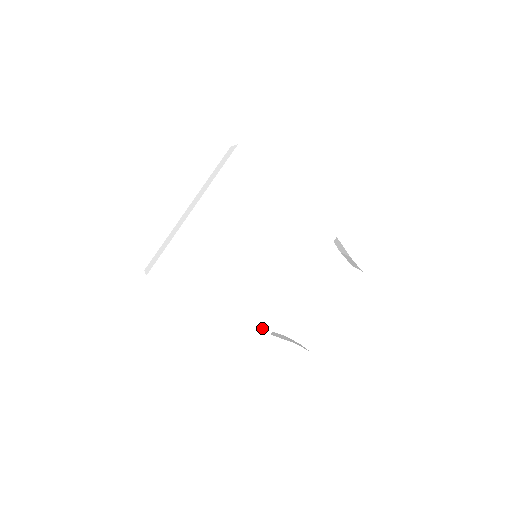
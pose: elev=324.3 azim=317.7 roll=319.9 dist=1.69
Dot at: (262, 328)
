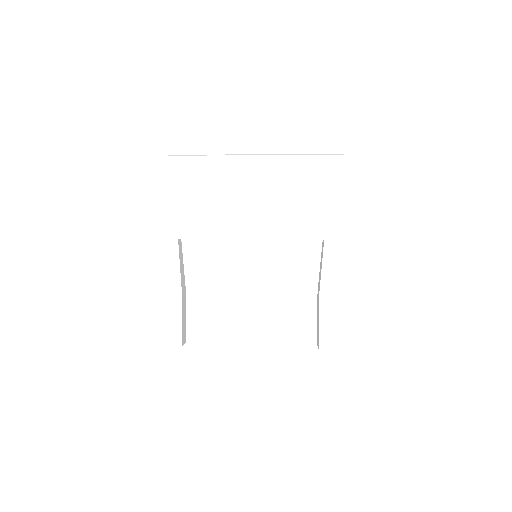
Dot at: (181, 221)
